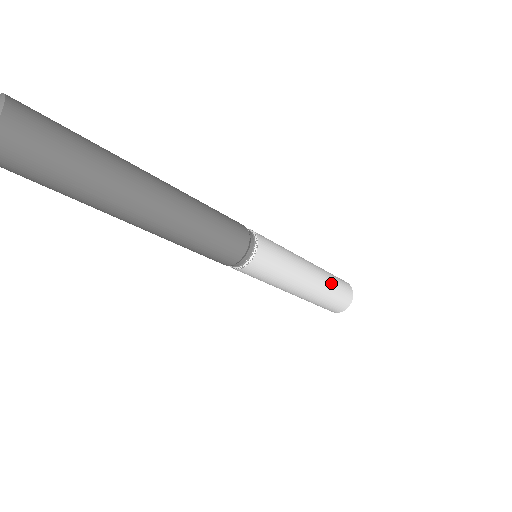
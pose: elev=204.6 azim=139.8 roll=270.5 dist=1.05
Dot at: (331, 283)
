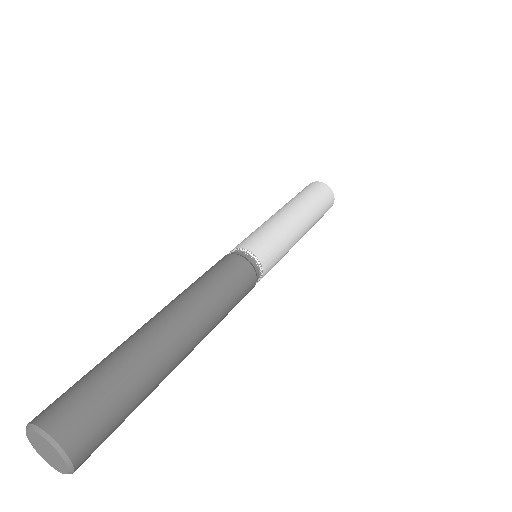
Dot at: occluded
